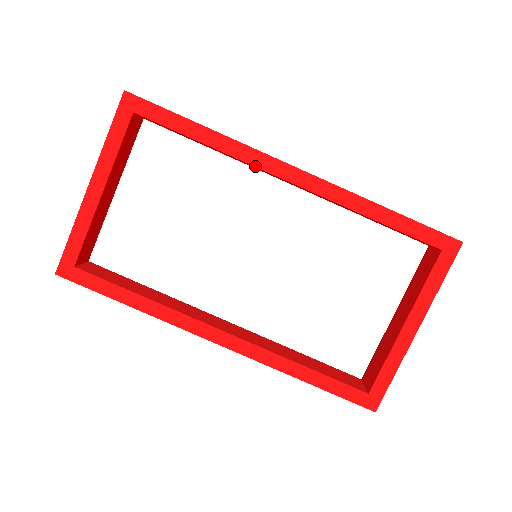
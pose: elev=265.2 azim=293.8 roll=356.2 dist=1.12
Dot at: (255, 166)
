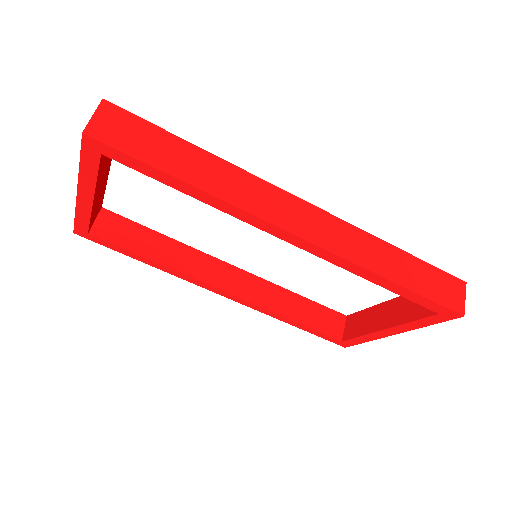
Dot at: (250, 224)
